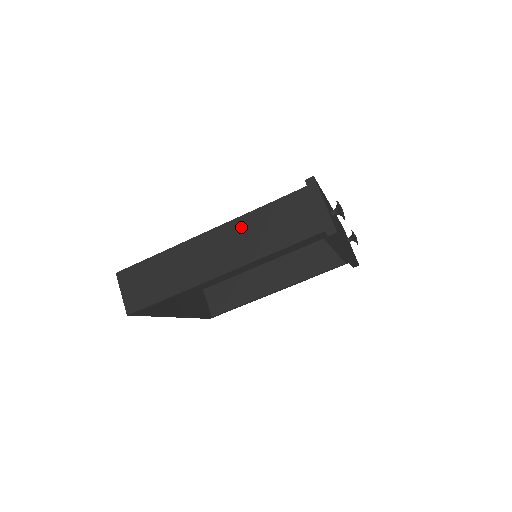
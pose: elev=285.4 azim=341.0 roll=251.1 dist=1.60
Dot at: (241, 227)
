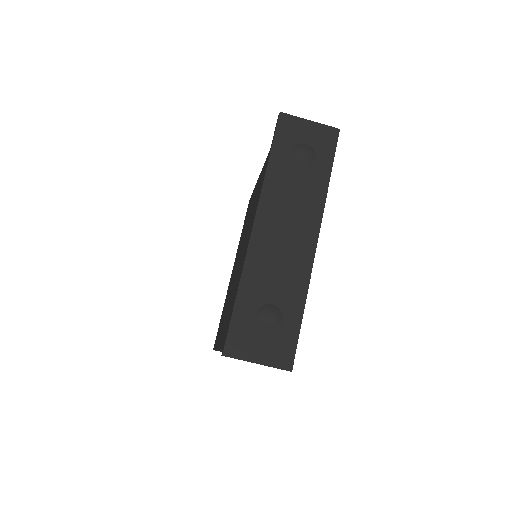
Dot at: occluded
